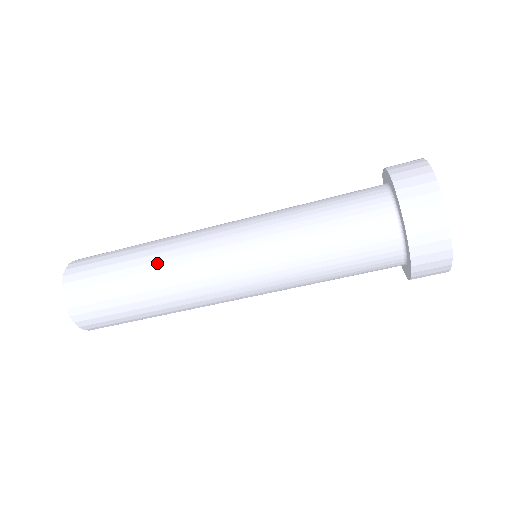
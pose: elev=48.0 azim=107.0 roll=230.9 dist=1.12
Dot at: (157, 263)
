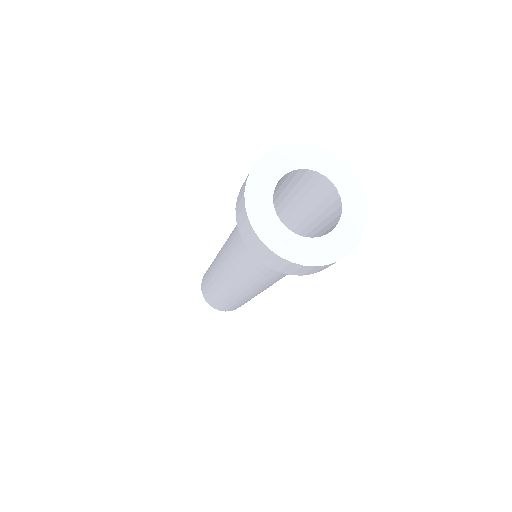
Dot at: (215, 285)
